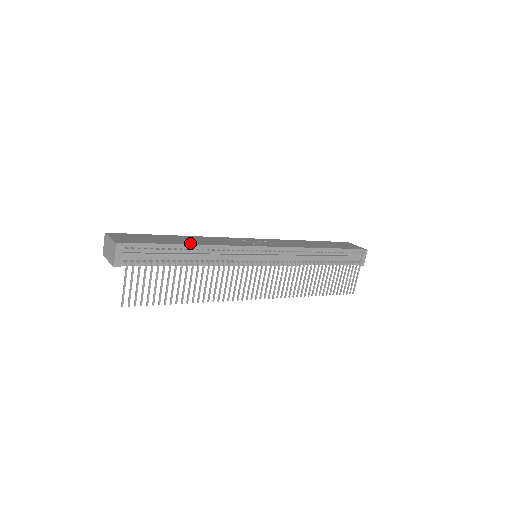
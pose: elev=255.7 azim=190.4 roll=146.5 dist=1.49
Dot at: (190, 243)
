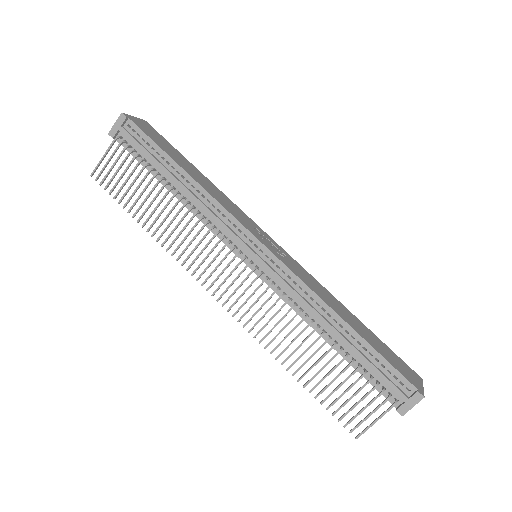
Dot at: (187, 171)
